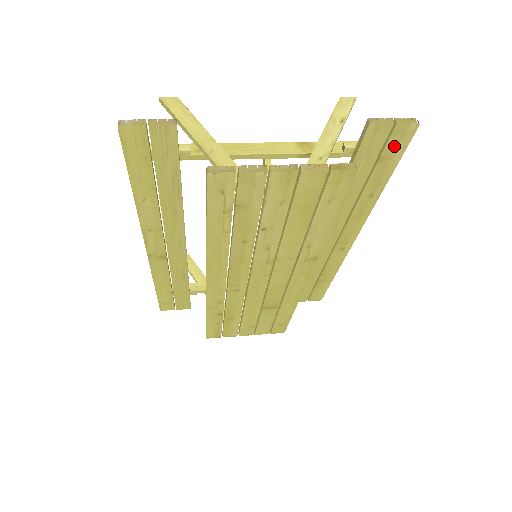
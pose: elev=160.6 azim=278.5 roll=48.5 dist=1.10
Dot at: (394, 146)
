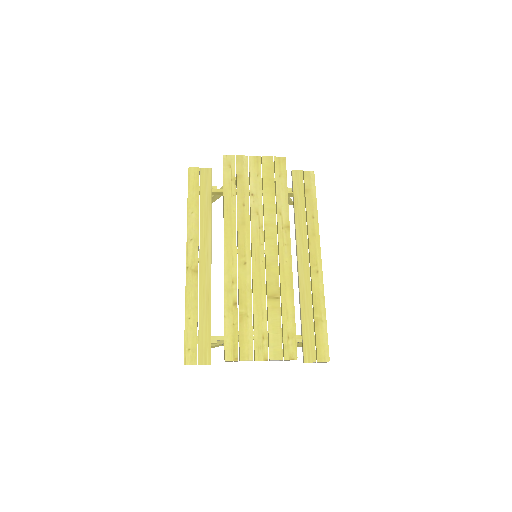
Dot at: (309, 183)
